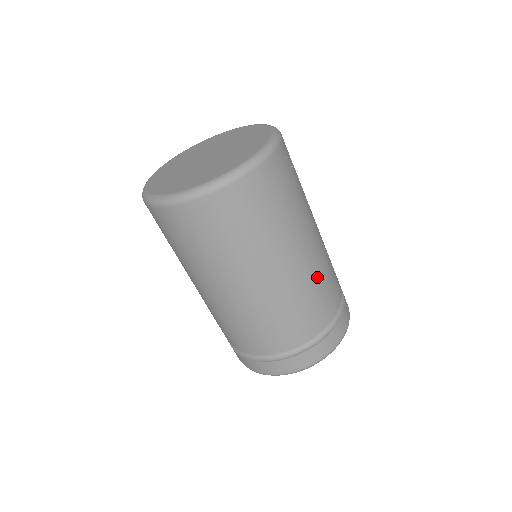
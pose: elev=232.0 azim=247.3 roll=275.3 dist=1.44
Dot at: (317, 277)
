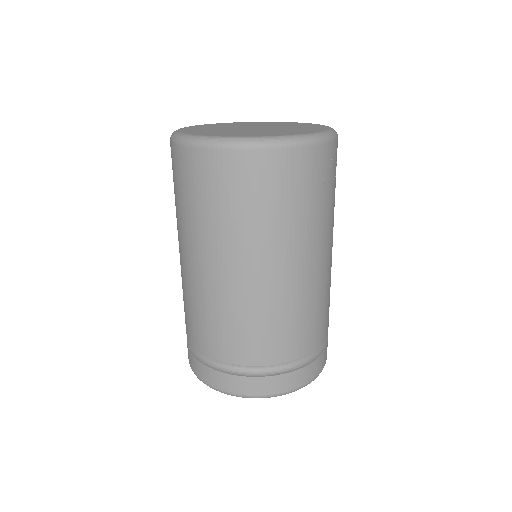
Dot at: (321, 294)
